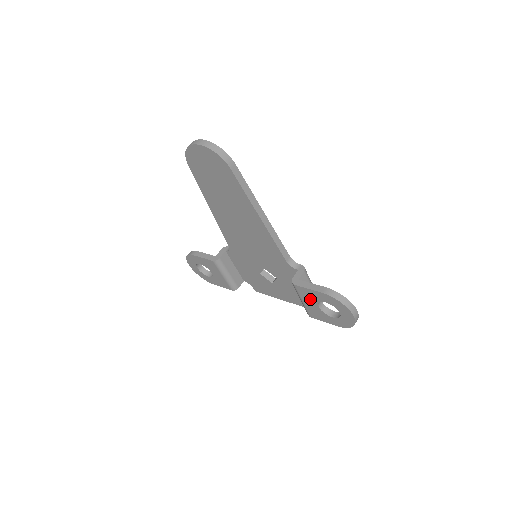
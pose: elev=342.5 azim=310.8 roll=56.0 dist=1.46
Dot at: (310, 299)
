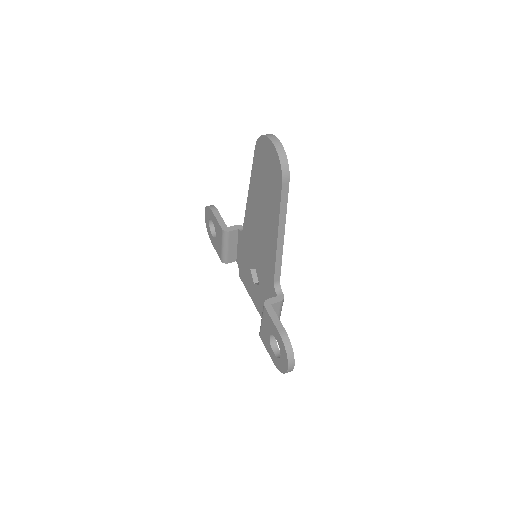
Dot at: (268, 326)
